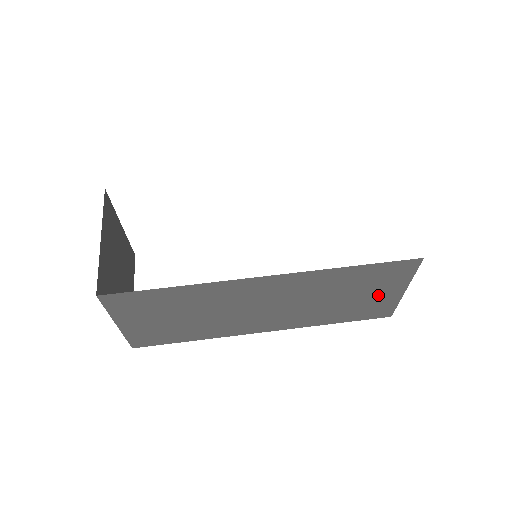
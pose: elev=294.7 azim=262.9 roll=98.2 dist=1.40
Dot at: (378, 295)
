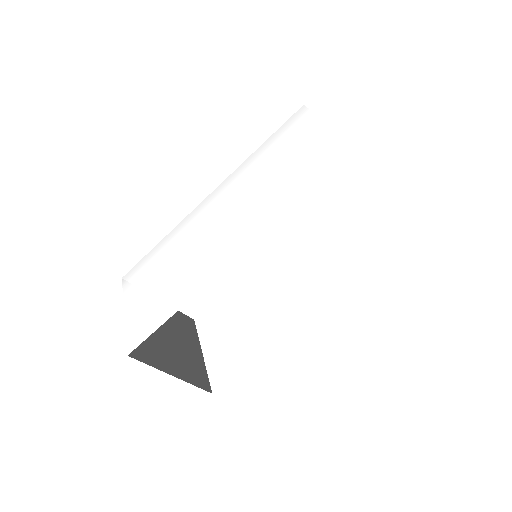
Dot at: occluded
